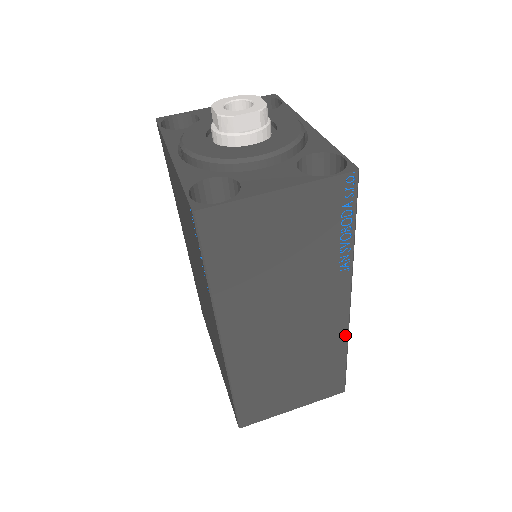
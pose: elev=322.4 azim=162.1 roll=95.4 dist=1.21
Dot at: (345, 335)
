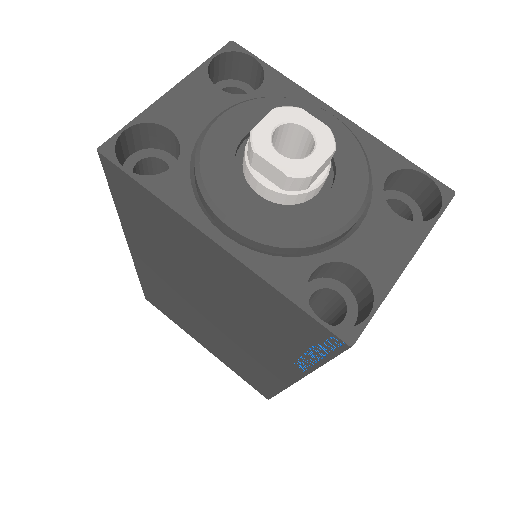
Dot at: occluded
